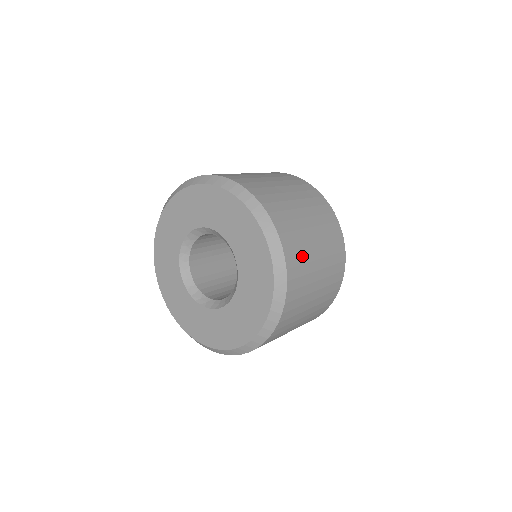
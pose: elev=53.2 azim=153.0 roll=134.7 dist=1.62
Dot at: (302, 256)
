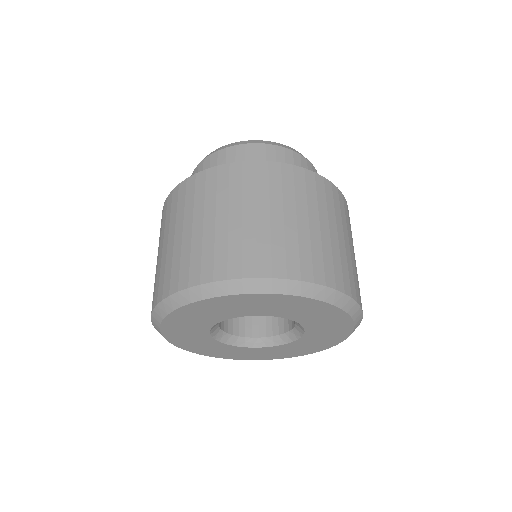
Dot at: occluded
